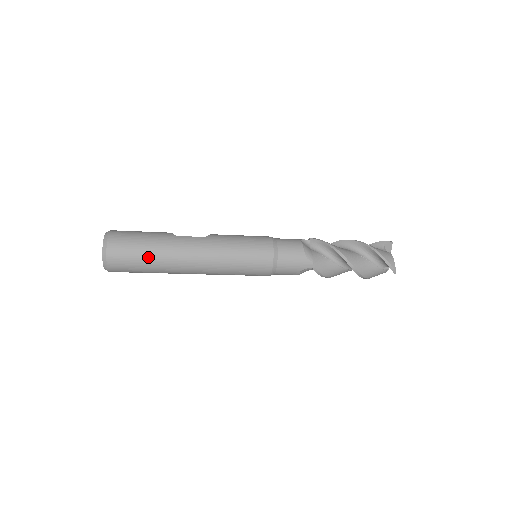
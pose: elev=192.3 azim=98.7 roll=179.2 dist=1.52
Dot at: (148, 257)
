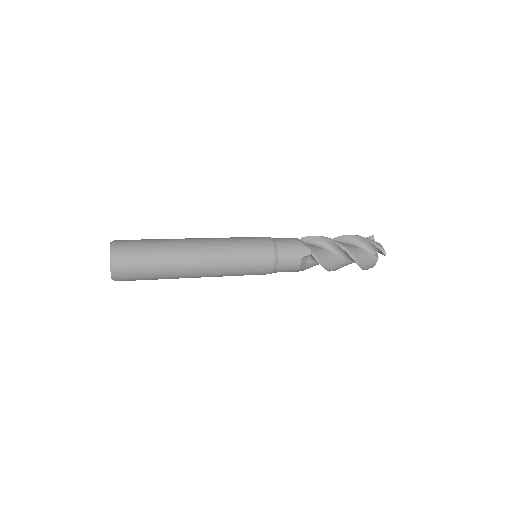
Dot at: (155, 253)
